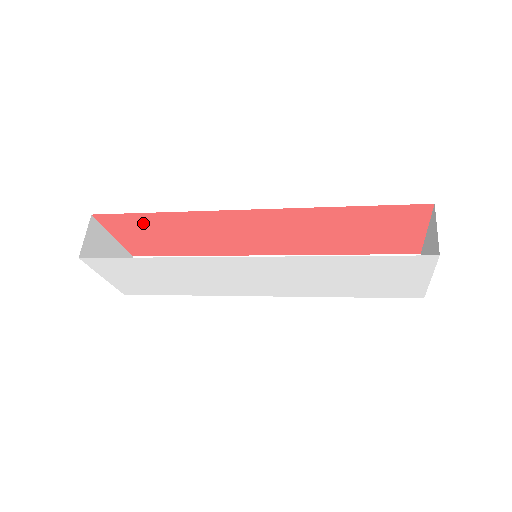
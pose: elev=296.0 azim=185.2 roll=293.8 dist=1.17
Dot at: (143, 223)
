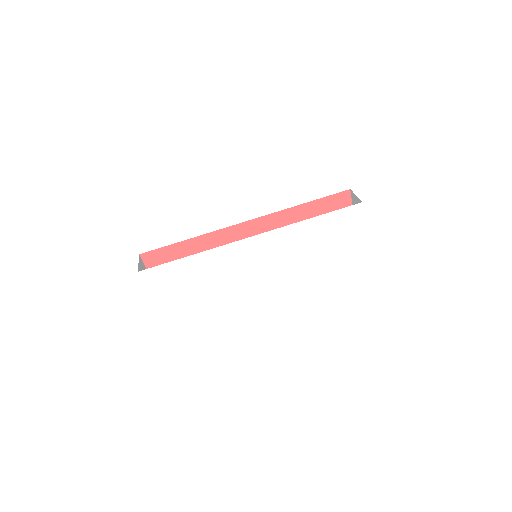
Dot at: (175, 255)
